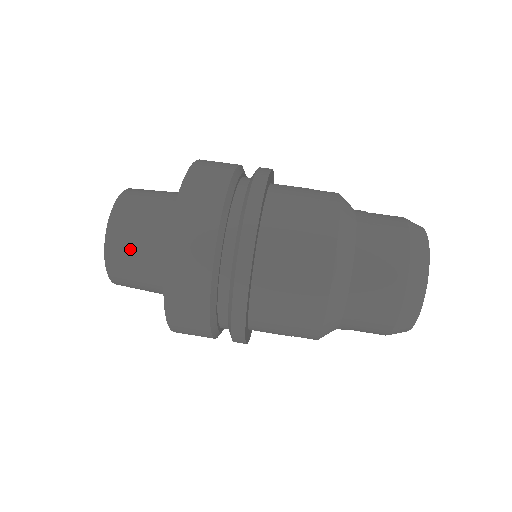
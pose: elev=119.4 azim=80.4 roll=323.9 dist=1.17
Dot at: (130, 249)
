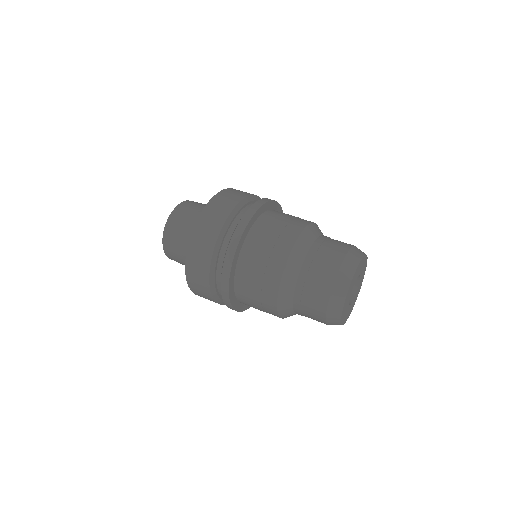
Dot at: (188, 212)
